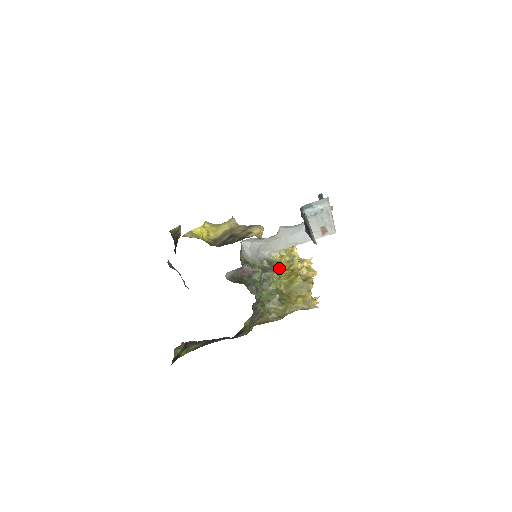
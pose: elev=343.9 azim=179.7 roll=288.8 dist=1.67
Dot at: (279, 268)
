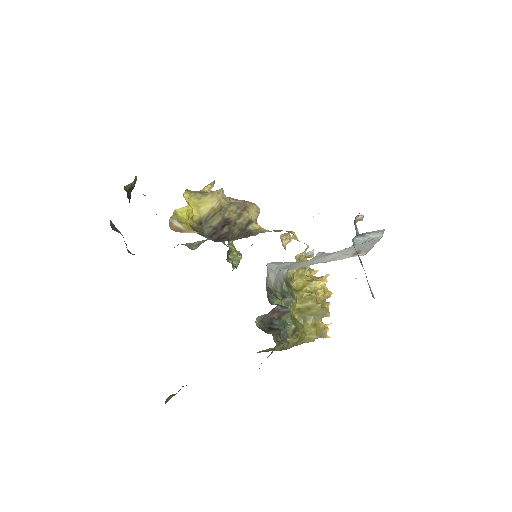
Dot at: (290, 284)
